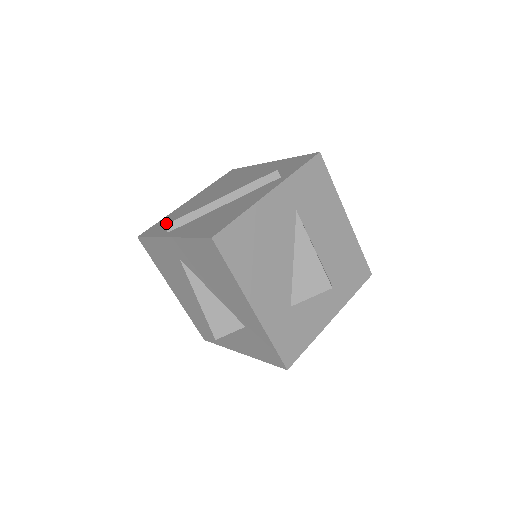
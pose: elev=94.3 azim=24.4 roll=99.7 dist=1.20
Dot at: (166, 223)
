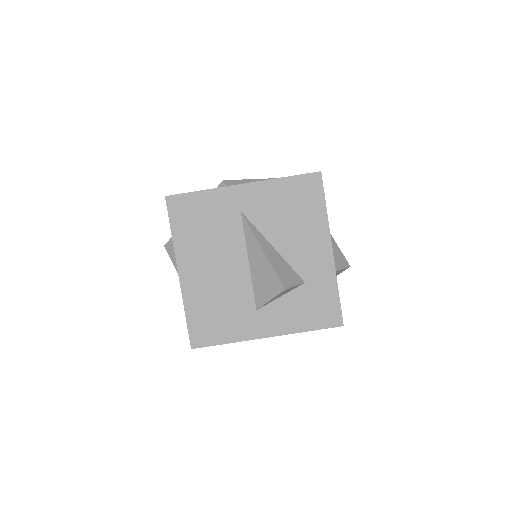
Dot at: occluded
